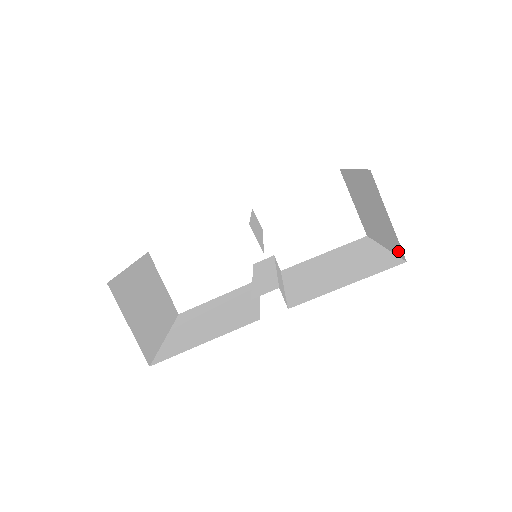
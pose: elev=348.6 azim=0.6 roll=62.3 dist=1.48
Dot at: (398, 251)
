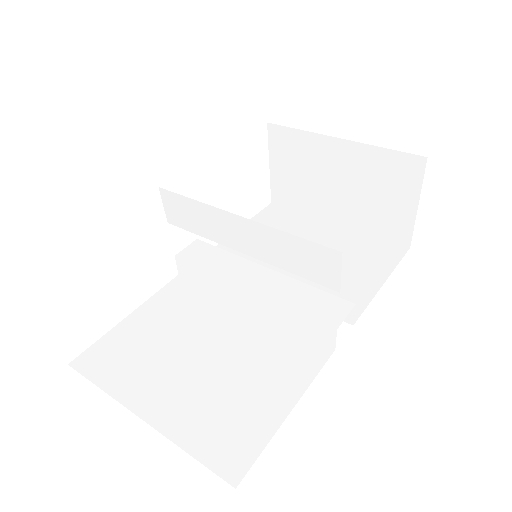
Dot at: (394, 236)
